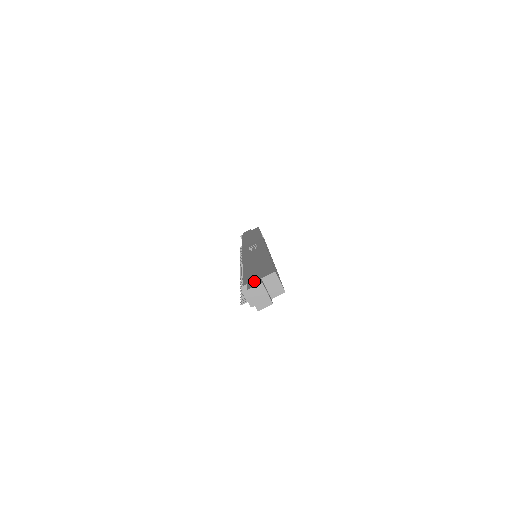
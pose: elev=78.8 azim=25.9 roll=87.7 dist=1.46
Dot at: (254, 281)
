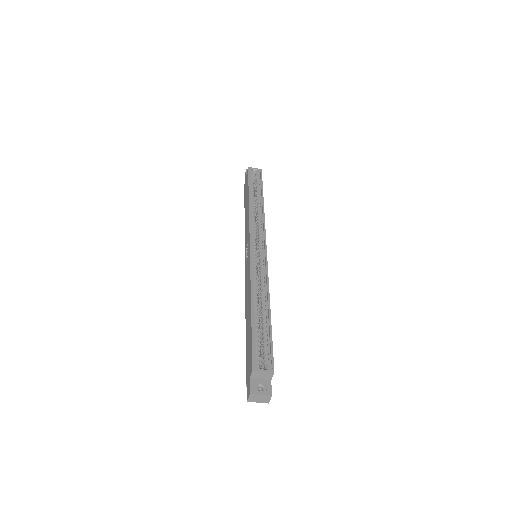
Dot at: (248, 382)
